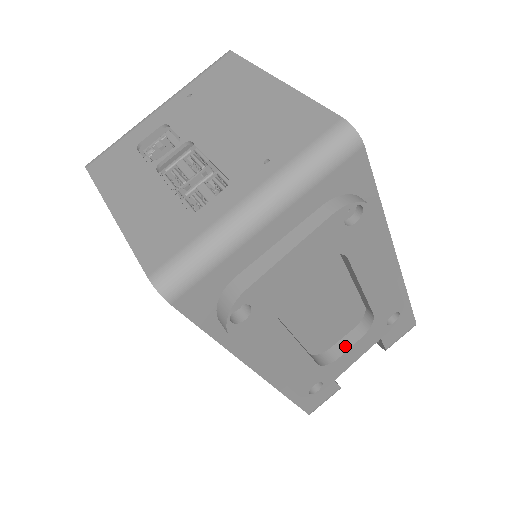
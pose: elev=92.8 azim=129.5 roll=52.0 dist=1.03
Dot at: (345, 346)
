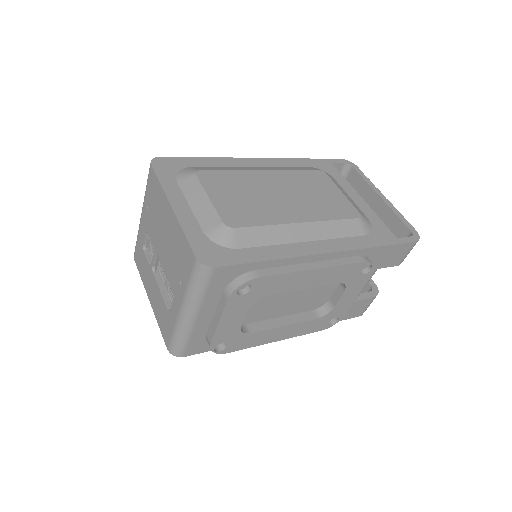
Dot at: (336, 298)
